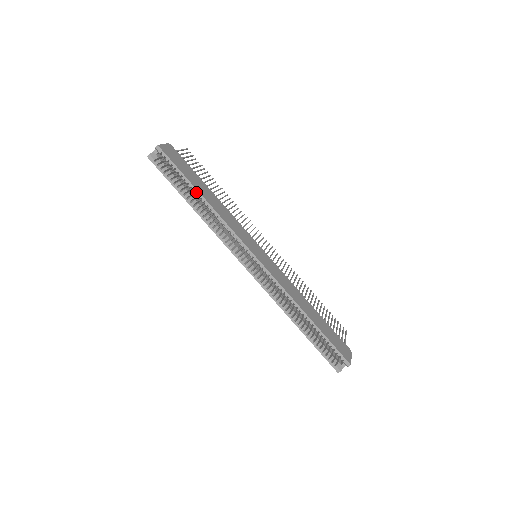
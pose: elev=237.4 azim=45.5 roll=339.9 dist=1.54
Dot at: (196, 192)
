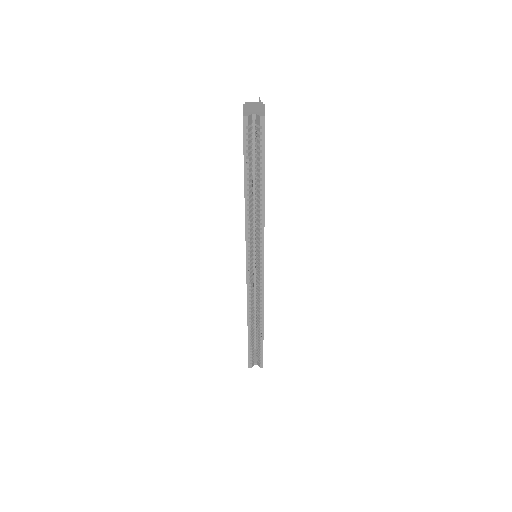
Dot at: (262, 186)
